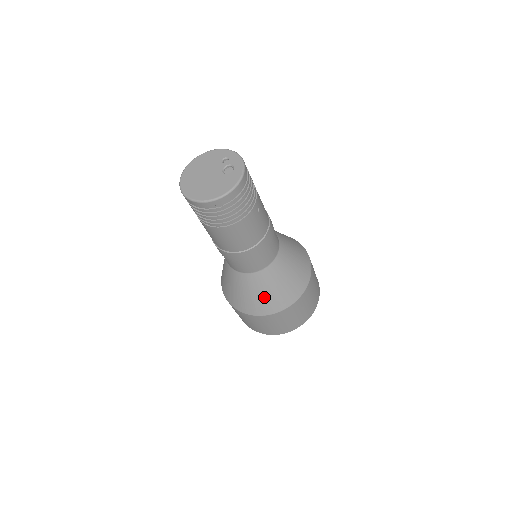
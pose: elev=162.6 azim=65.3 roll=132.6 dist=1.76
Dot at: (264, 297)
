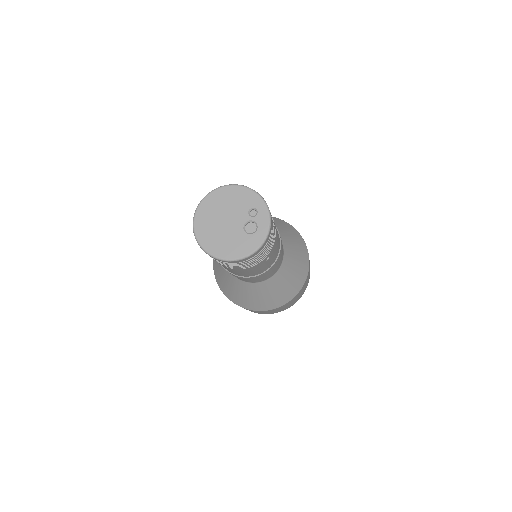
Dot at: (246, 298)
